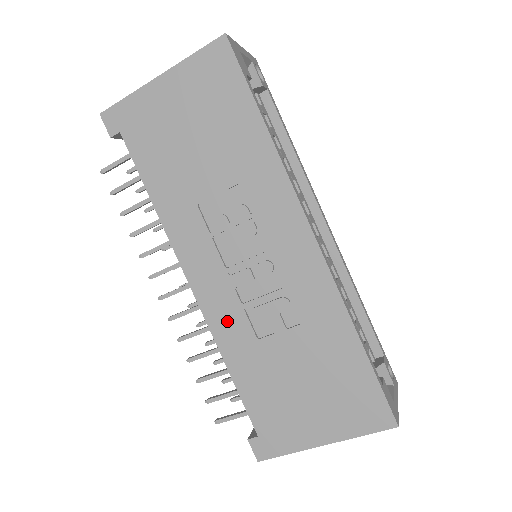
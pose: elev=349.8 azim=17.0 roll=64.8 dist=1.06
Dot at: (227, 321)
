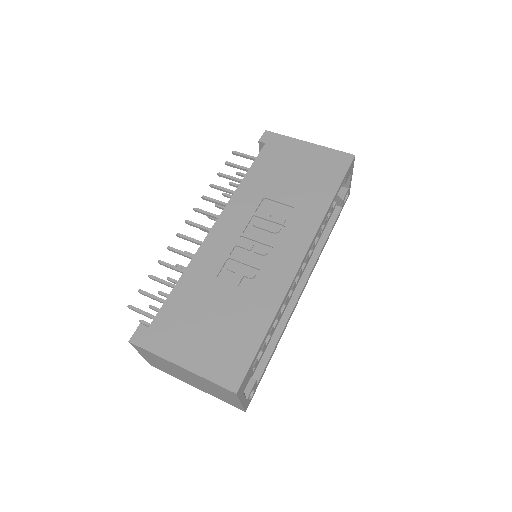
Dot at: (212, 255)
